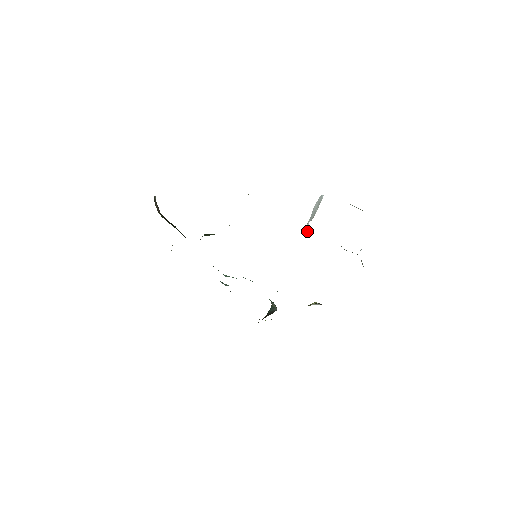
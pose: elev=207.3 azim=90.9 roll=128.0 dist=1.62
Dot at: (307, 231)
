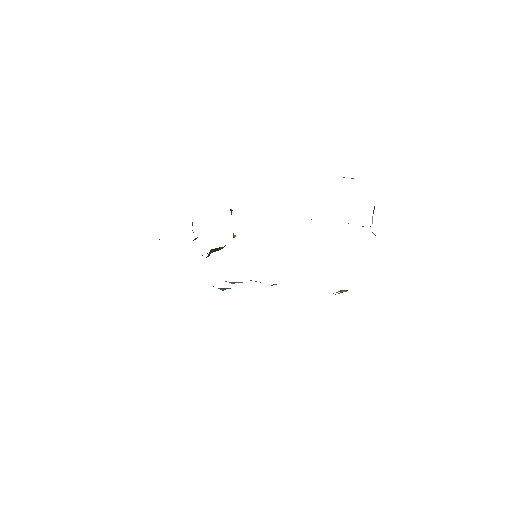
Dot at: occluded
